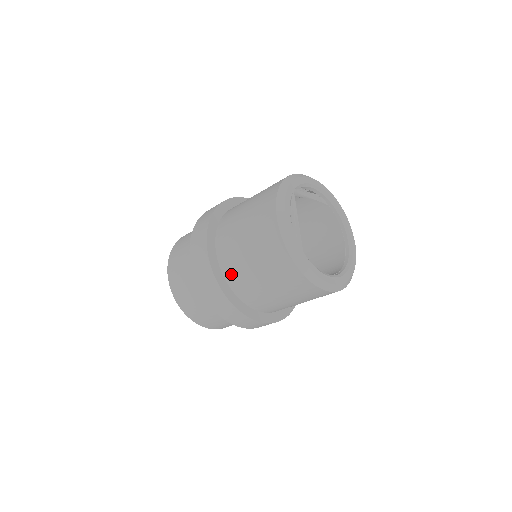
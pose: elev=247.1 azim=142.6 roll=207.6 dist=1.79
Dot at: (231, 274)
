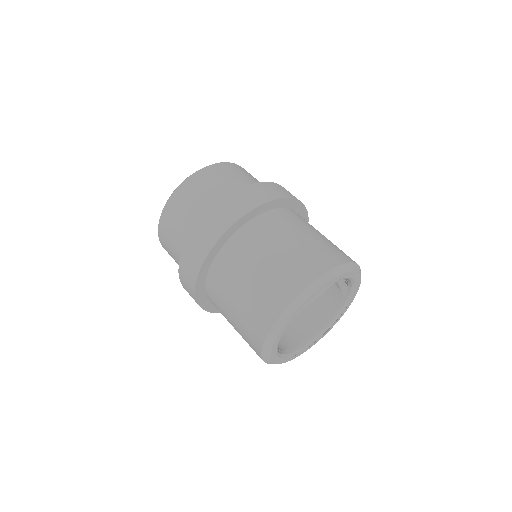
Dot at: (223, 264)
